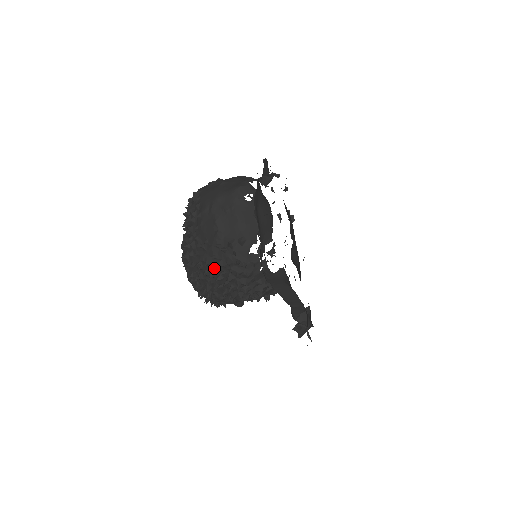
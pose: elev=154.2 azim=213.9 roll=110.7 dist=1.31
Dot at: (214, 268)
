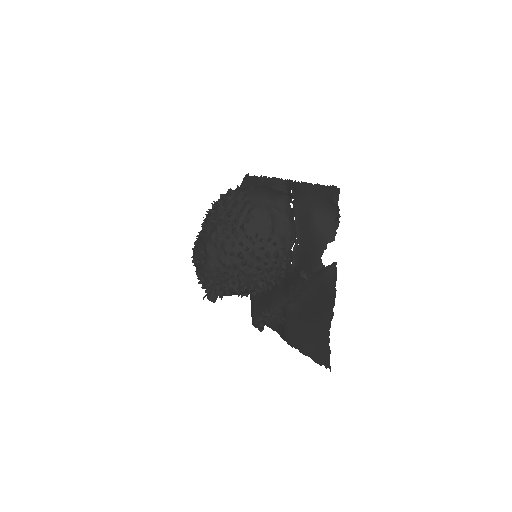
Dot at: (259, 258)
